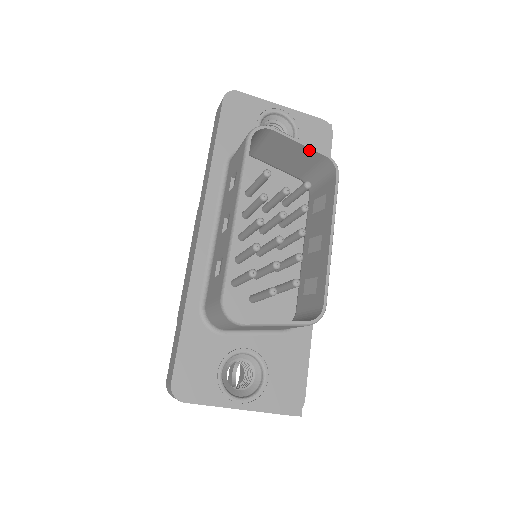
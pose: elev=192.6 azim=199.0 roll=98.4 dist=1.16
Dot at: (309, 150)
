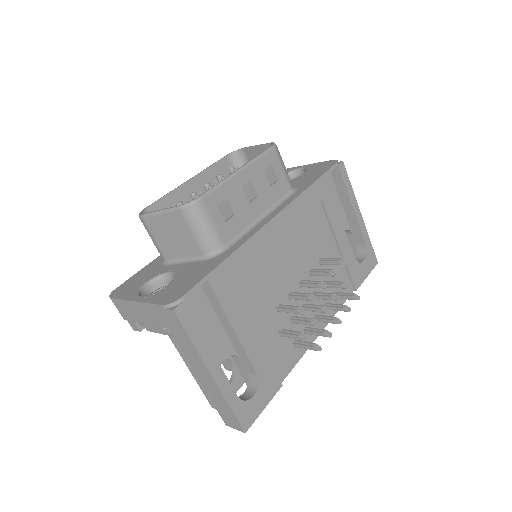
Dot at: (263, 147)
